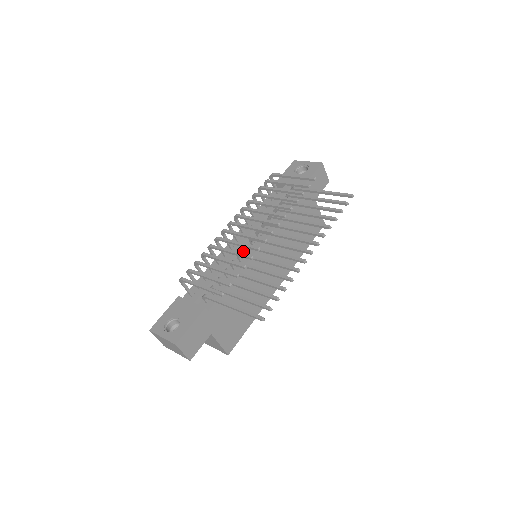
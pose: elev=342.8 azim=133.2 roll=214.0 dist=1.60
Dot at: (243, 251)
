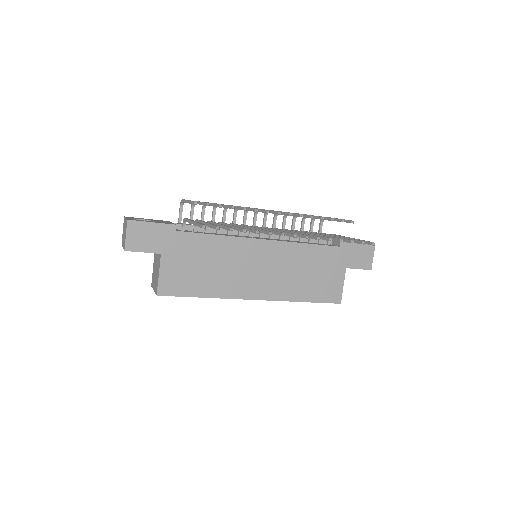
Dot at: (248, 236)
